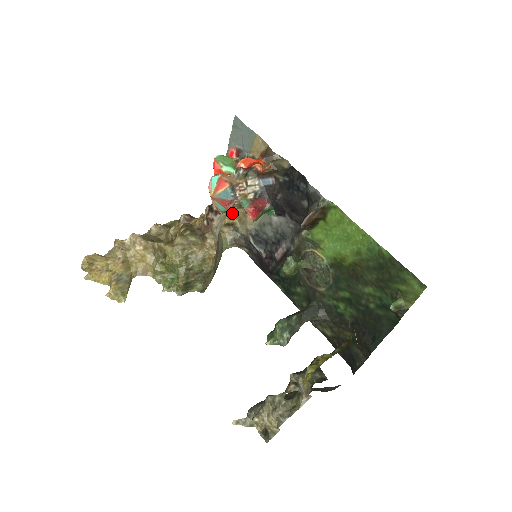
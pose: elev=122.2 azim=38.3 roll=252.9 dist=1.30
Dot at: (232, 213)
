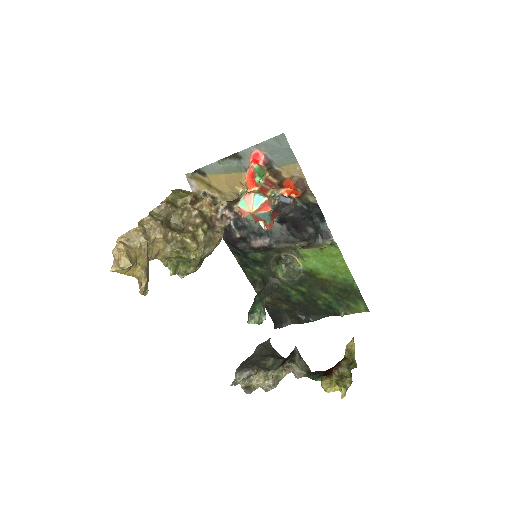
Dot at: (218, 189)
